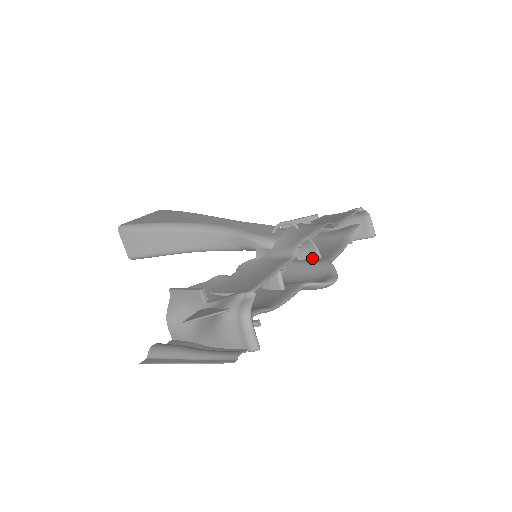
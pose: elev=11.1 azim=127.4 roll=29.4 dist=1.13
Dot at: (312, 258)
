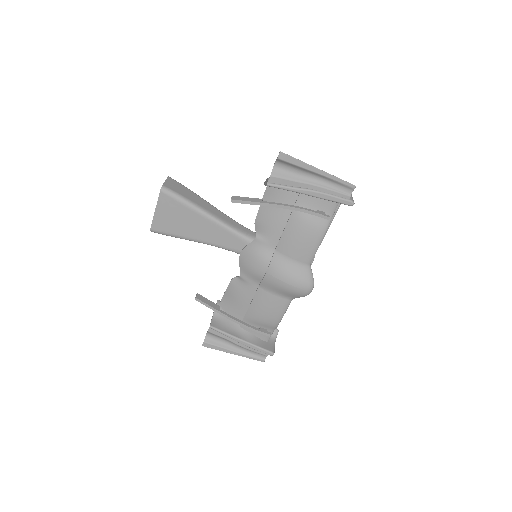
Dot at: occluded
